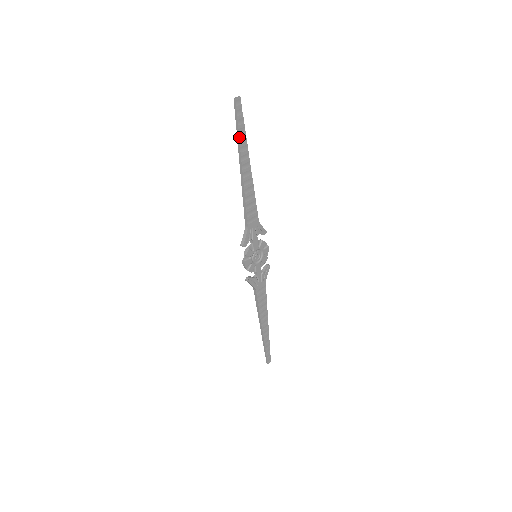
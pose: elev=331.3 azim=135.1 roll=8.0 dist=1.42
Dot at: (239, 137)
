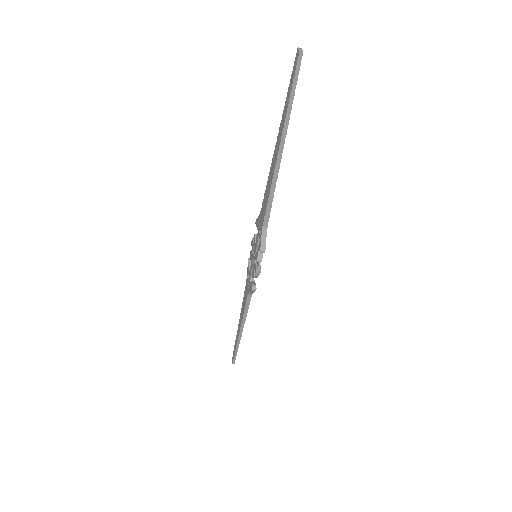
Dot at: (291, 109)
